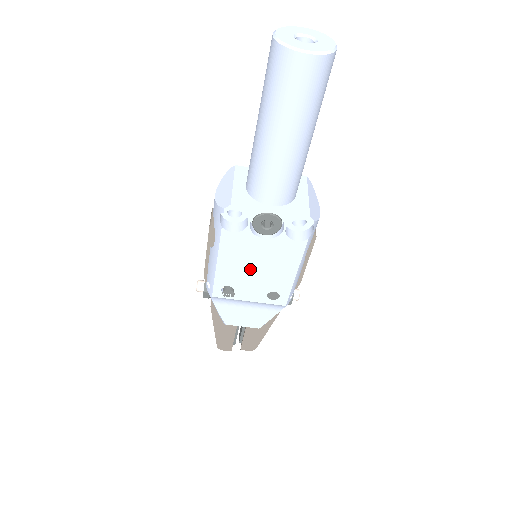
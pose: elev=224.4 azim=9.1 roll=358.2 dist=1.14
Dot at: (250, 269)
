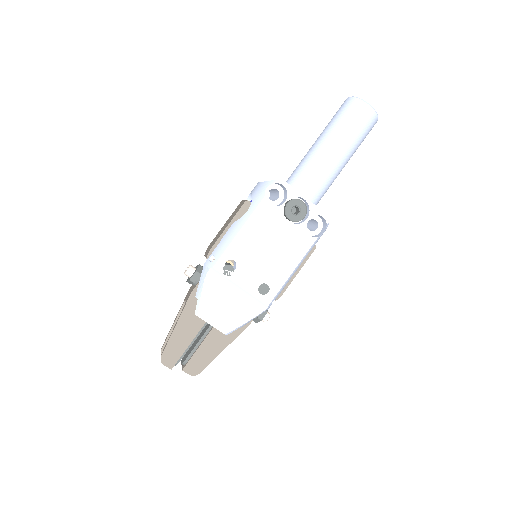
Dot at: (262, 249)
